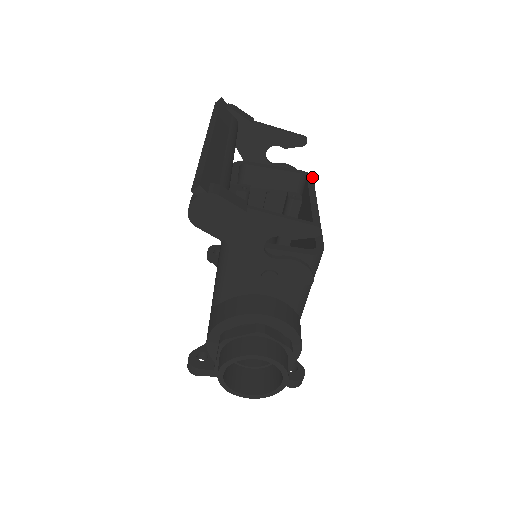
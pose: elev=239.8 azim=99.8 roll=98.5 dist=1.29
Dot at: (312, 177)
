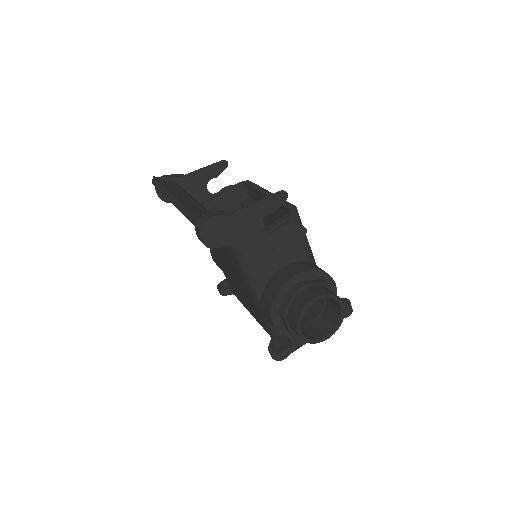
Dot at: (249, 181)
